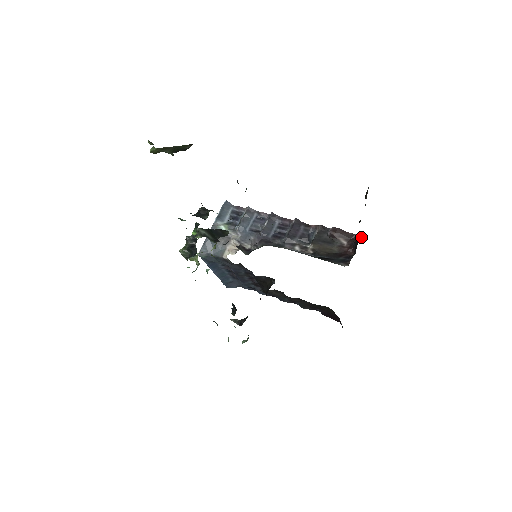
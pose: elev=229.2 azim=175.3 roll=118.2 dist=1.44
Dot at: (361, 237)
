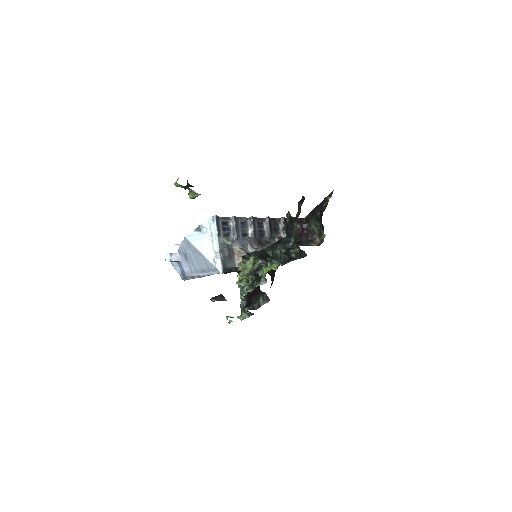
Dot at: (304, 219)
